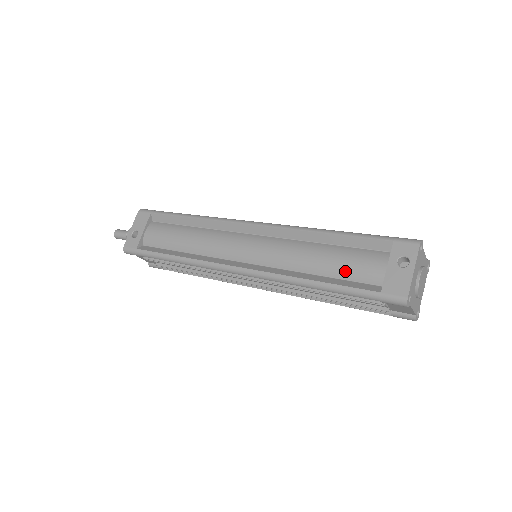
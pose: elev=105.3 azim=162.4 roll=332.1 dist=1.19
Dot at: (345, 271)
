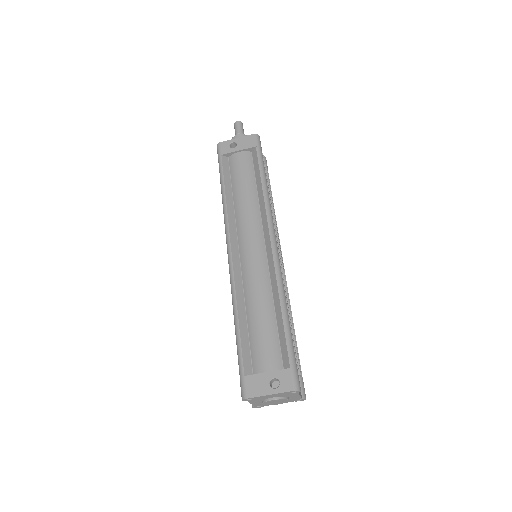
Dot at: (255, 339)
